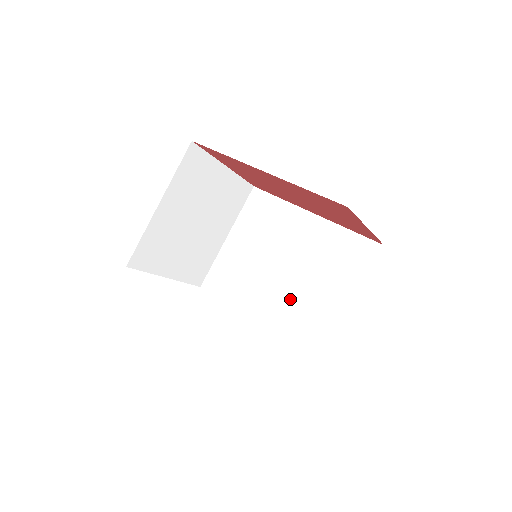
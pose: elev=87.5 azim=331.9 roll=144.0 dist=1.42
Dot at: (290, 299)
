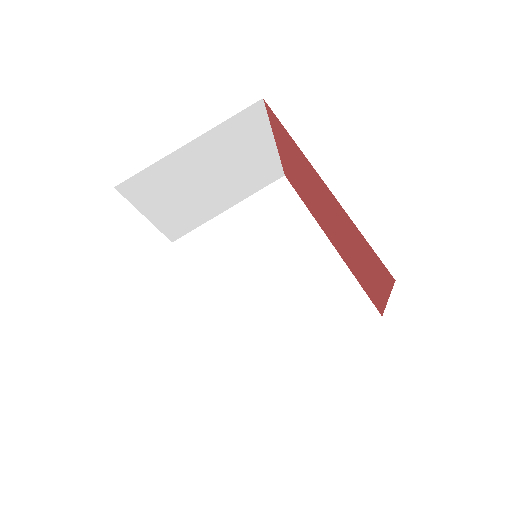
Dot at: (259, 312)
